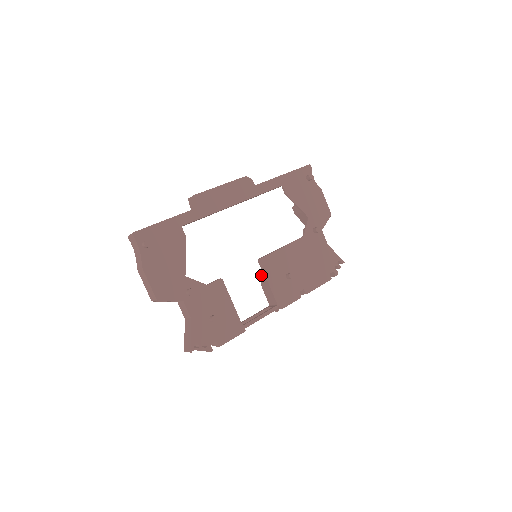
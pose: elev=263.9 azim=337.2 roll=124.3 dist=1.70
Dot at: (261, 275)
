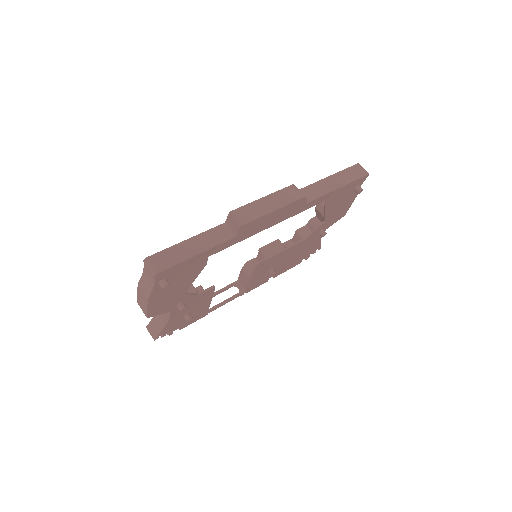
Dot at: (248, 264)
